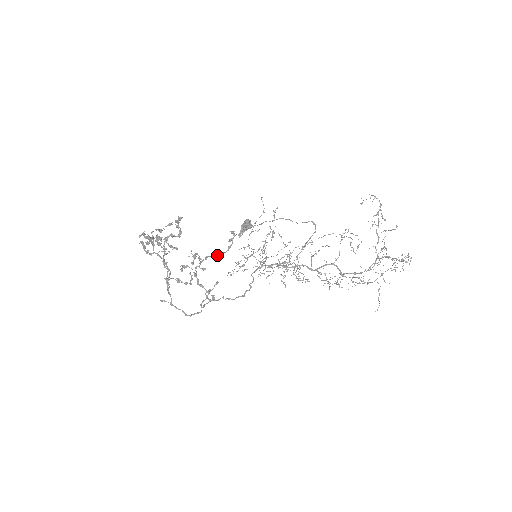
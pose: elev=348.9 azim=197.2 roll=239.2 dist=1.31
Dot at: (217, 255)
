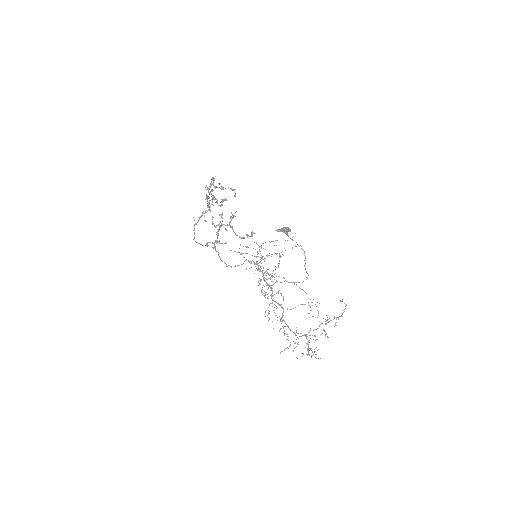
Dot at: (235, 233)
